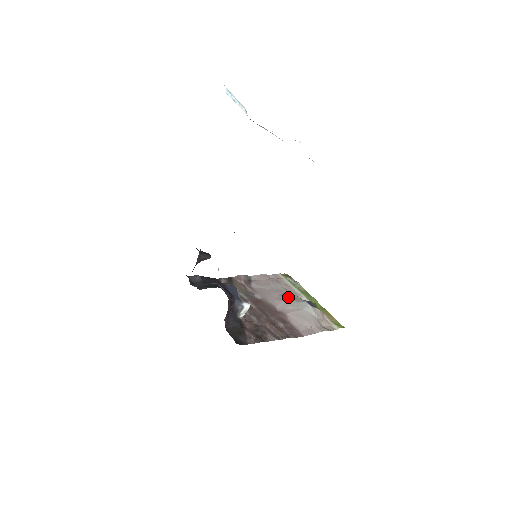
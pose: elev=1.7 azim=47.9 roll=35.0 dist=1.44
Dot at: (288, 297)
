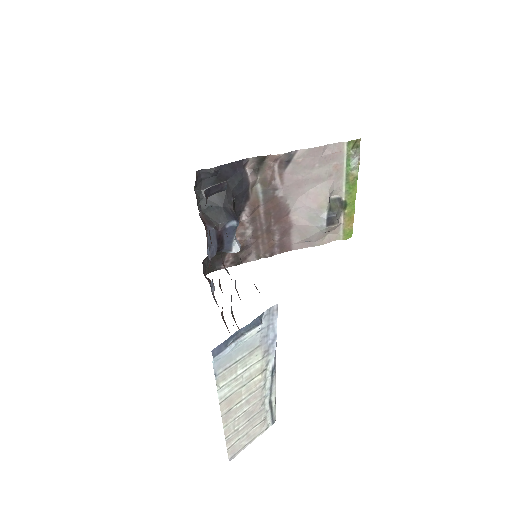
Dot at: (316, 200)
